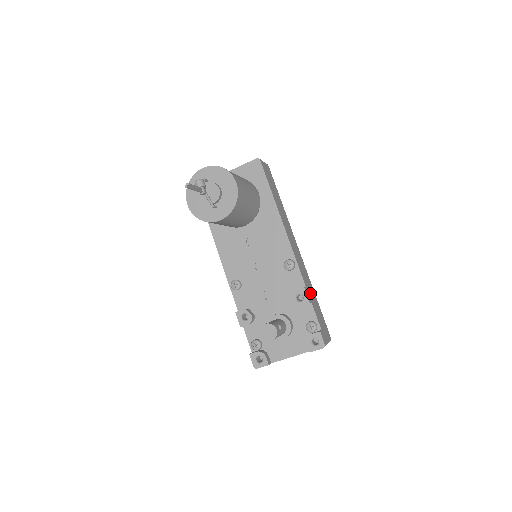
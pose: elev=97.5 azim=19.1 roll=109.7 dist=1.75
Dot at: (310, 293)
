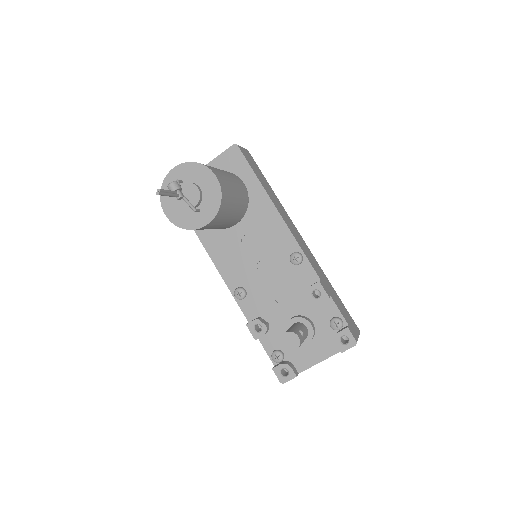
Dot at: (326, 285)
